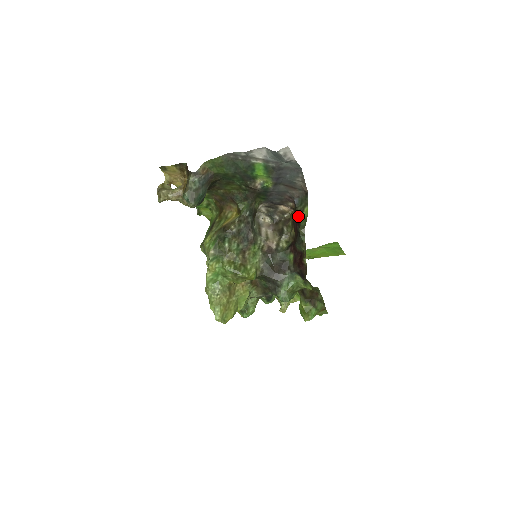
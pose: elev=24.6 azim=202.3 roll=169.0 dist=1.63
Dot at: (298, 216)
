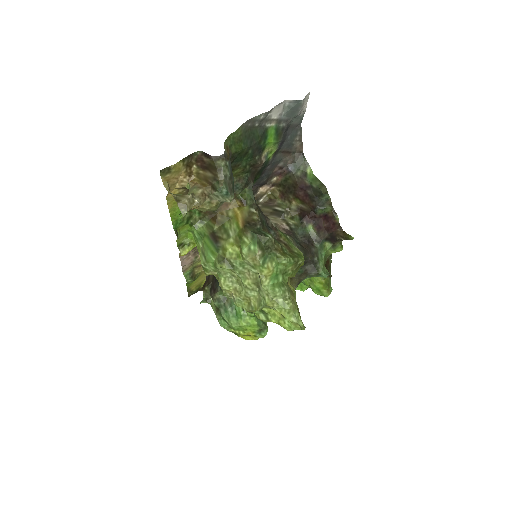
Dot at: (303, 180)
